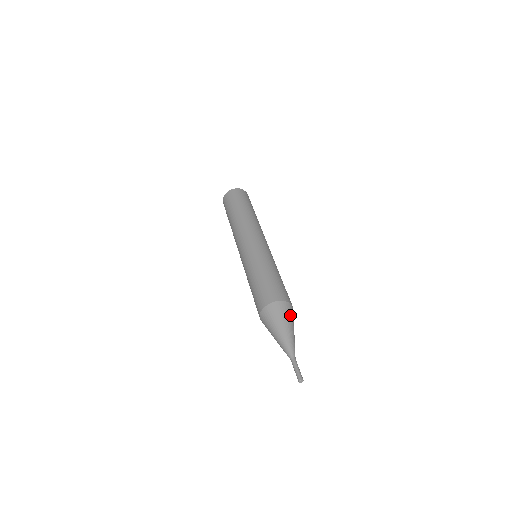
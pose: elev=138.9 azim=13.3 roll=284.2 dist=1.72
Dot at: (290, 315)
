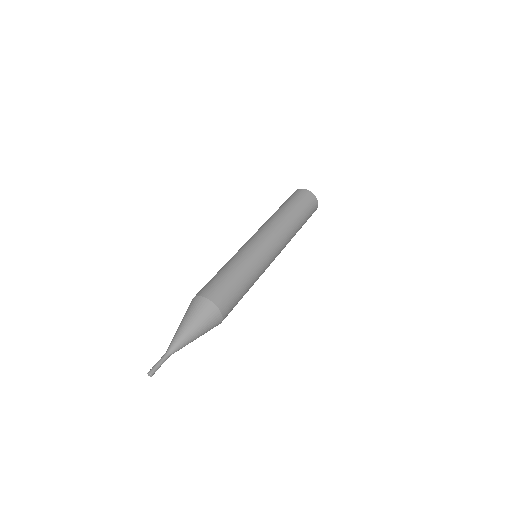
Dot at: (206, 317)
